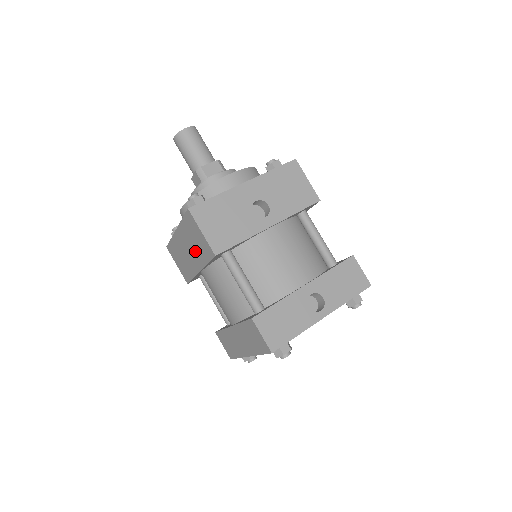
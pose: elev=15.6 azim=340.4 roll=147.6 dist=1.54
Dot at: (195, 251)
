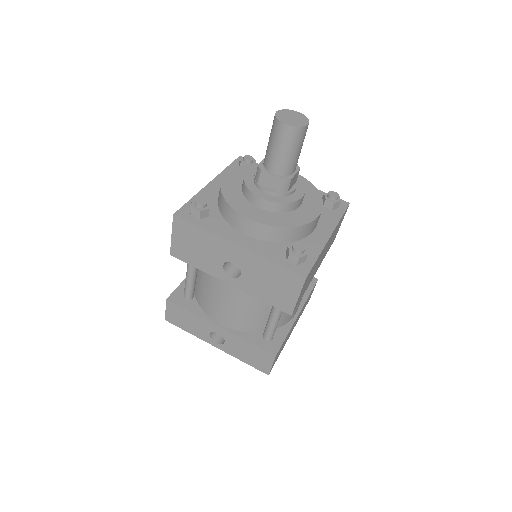
Dot at: occluded
